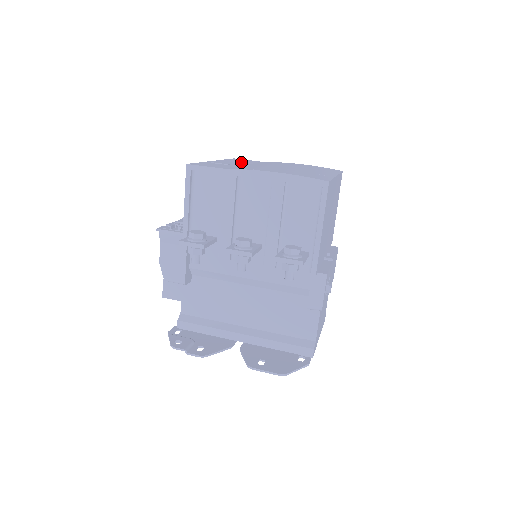
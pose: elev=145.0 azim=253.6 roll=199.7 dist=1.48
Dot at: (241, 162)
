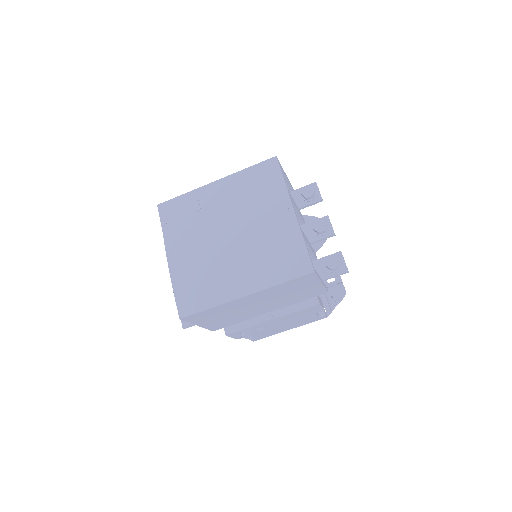
Dot at: (239, 192)
